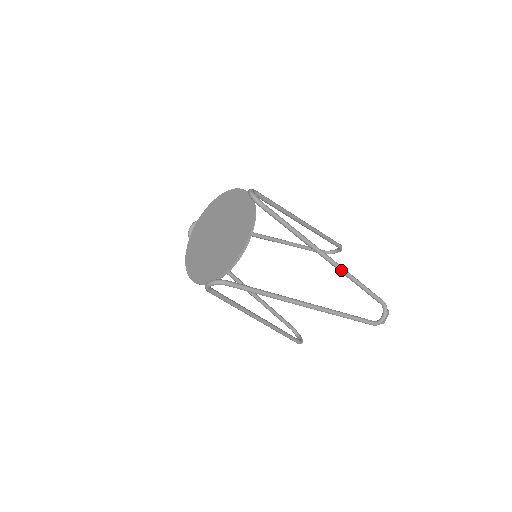
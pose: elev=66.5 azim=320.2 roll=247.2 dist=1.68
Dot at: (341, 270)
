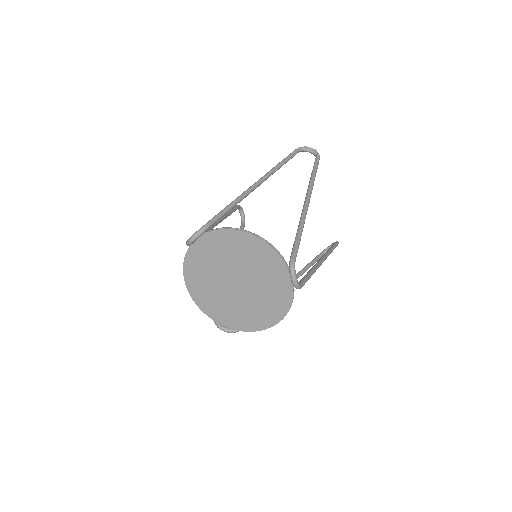
Dot at: occluded
